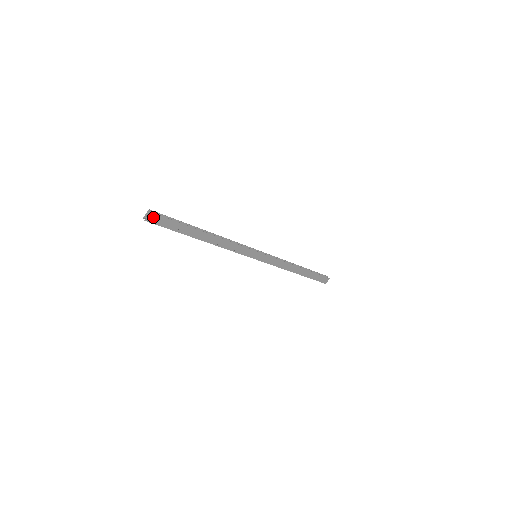
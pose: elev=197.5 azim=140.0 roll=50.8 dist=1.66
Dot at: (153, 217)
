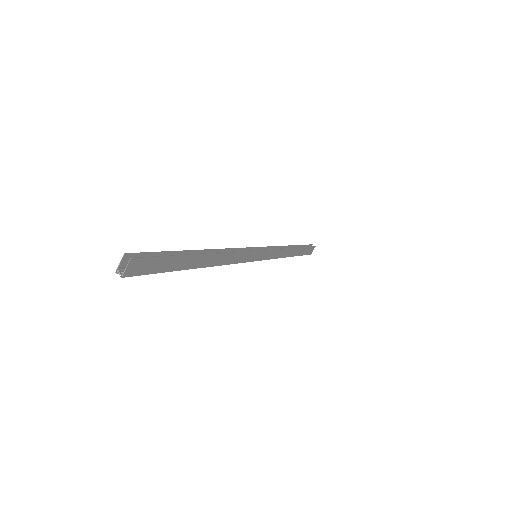
Dot at: (134, 265)
